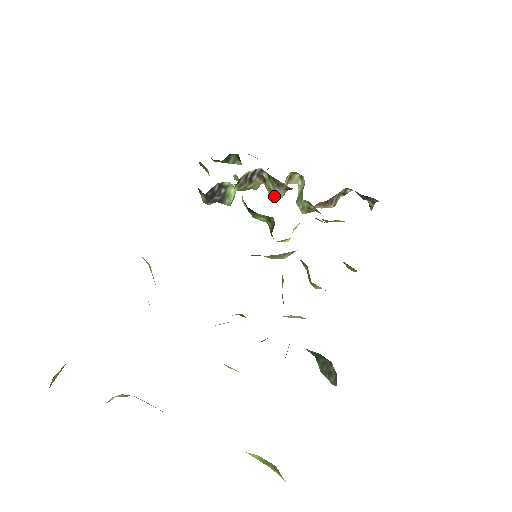
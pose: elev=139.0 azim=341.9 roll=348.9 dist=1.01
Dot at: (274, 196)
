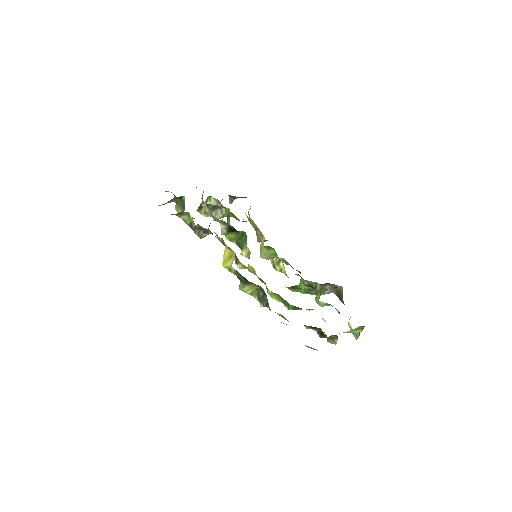
Dot at: (207, 216)
